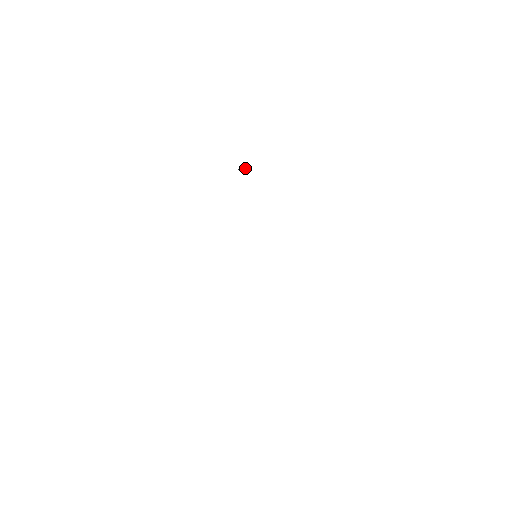
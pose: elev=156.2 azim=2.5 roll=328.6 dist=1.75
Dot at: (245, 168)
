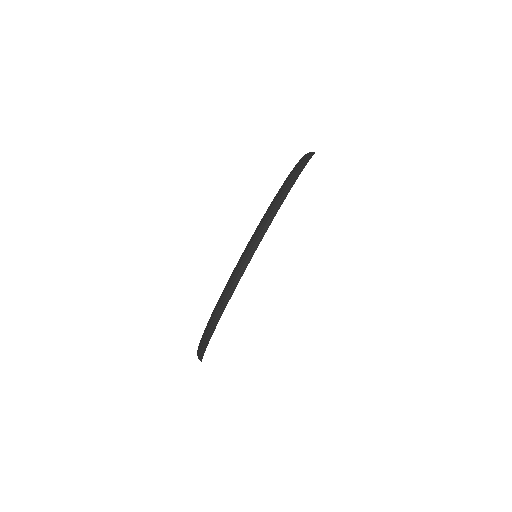
Dot at: occluded
